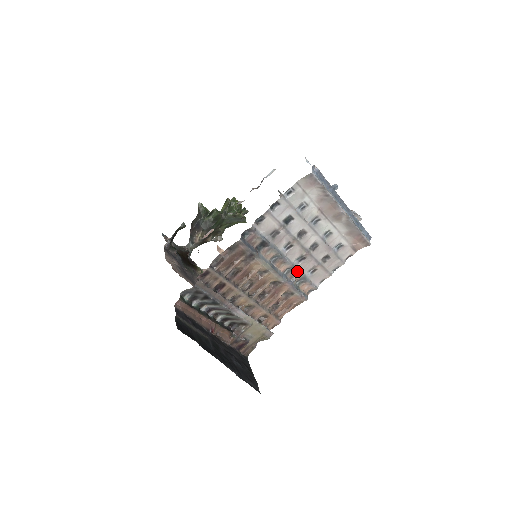
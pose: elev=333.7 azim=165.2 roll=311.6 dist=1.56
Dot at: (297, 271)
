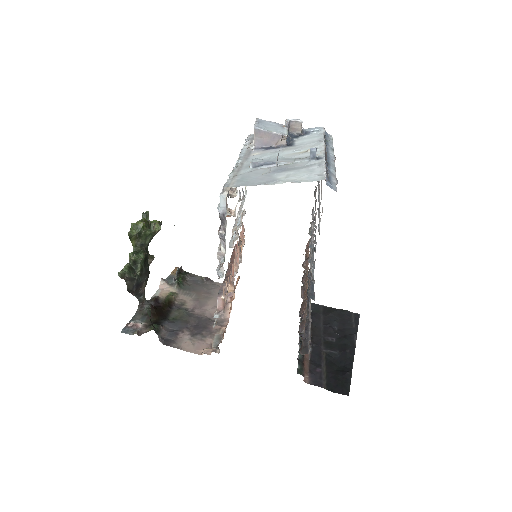
Dot at: occluded
